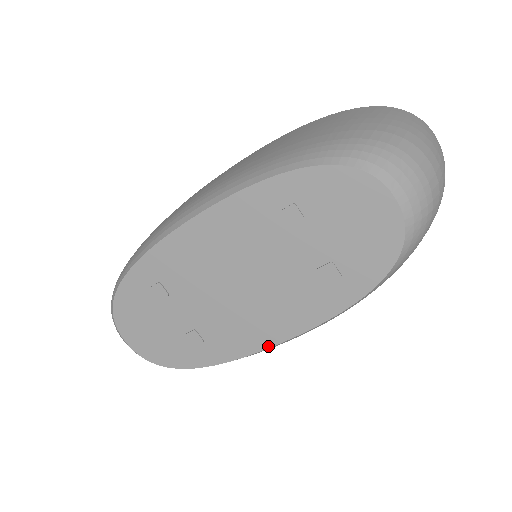
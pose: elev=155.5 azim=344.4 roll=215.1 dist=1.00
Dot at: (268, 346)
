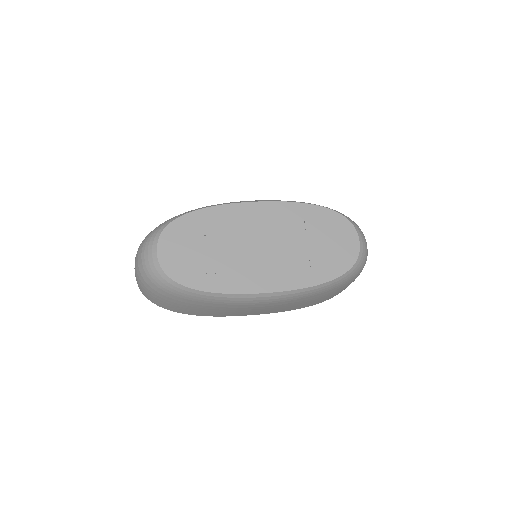
Dot at: (258, 292)
